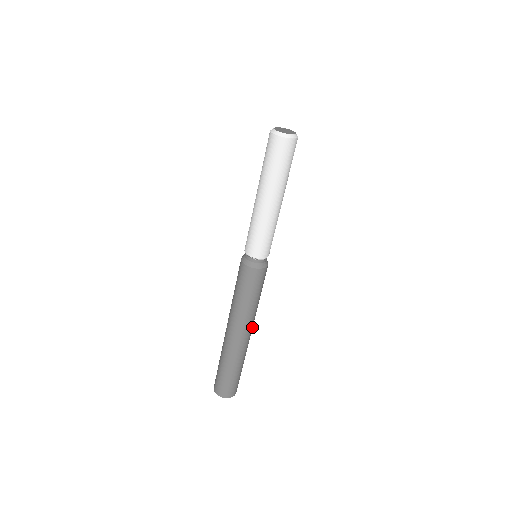
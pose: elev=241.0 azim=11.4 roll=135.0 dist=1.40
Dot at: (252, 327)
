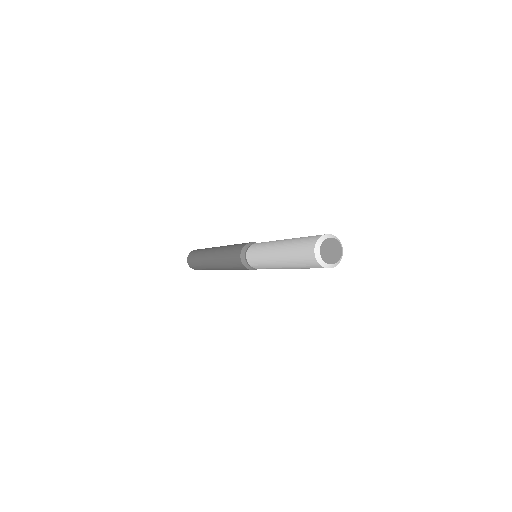
Dot at: occluded
